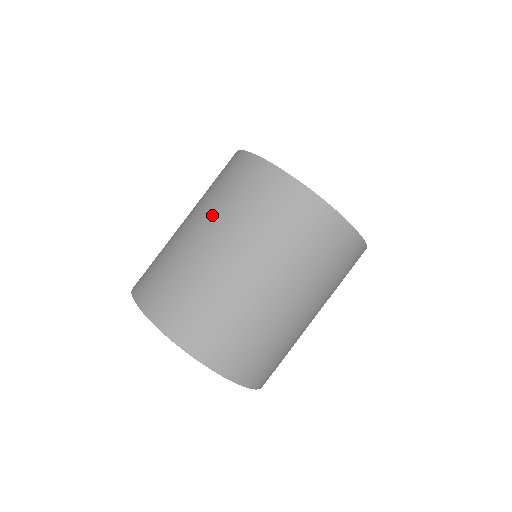
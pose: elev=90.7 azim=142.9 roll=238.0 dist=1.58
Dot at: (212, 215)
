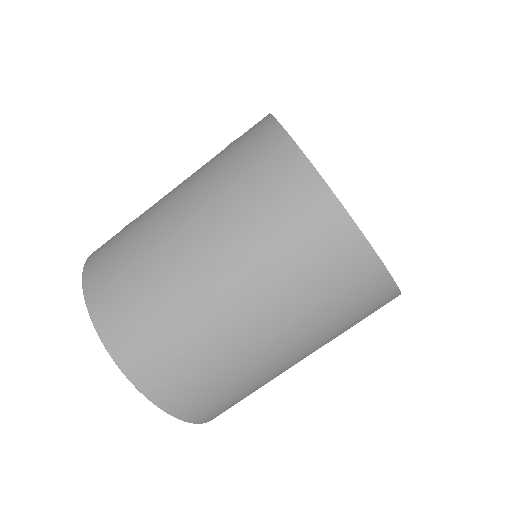
Dot at: (233, 249)
